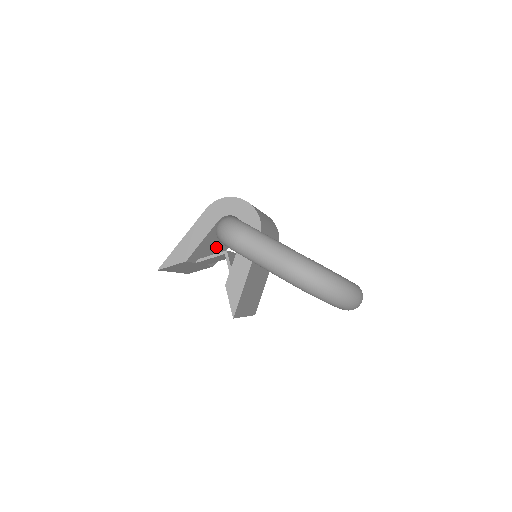
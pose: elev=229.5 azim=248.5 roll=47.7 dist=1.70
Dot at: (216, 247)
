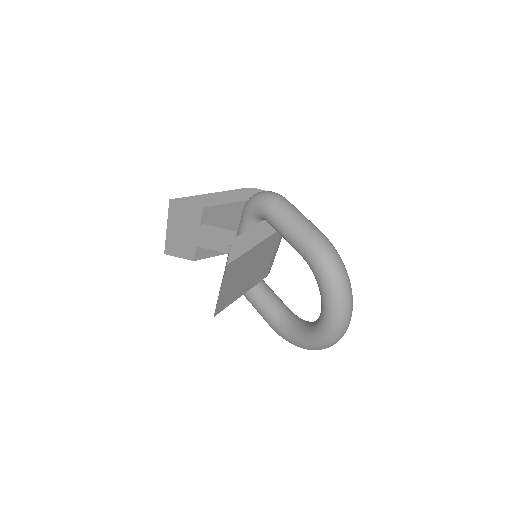
Dot at: occluded
